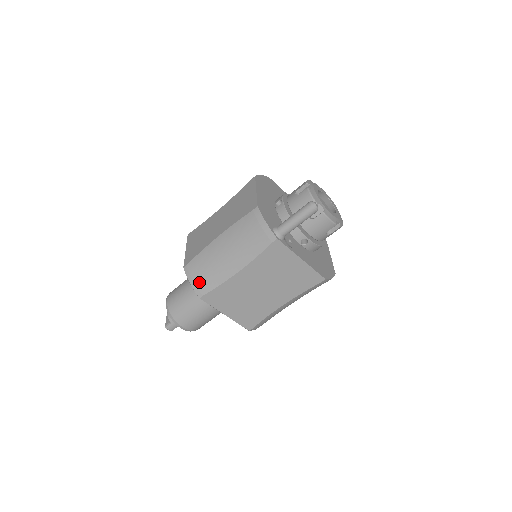
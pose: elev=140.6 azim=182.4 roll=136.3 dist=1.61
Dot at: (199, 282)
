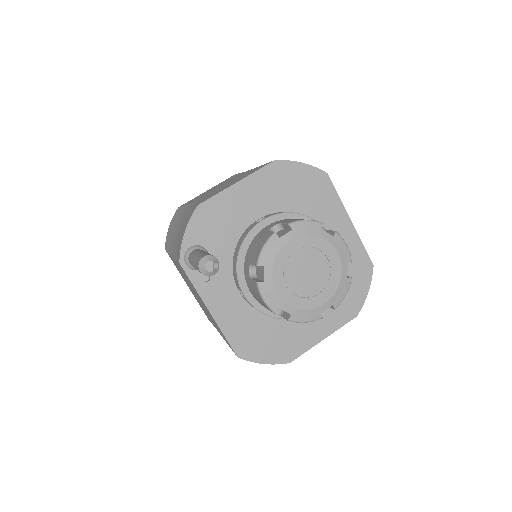
Dot at: (168, 234)
